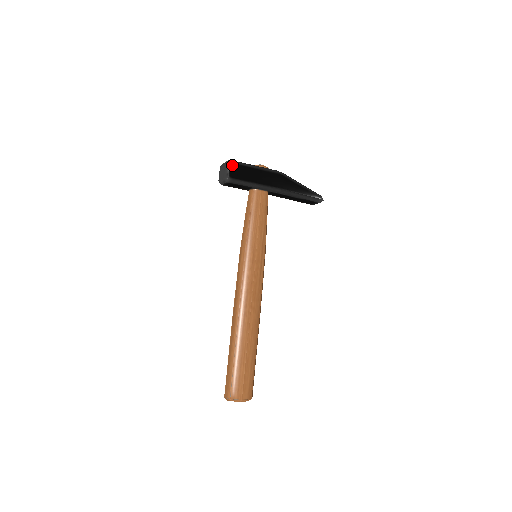
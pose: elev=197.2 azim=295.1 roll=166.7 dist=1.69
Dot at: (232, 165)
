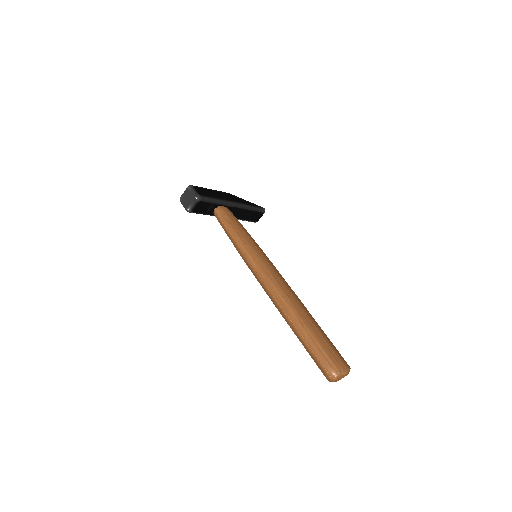
Dot at: (194, 187)
